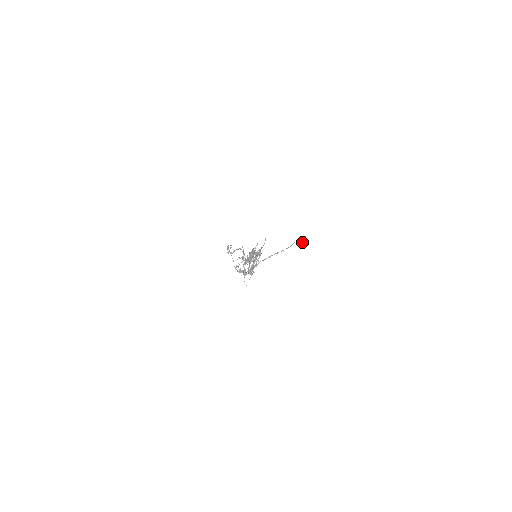
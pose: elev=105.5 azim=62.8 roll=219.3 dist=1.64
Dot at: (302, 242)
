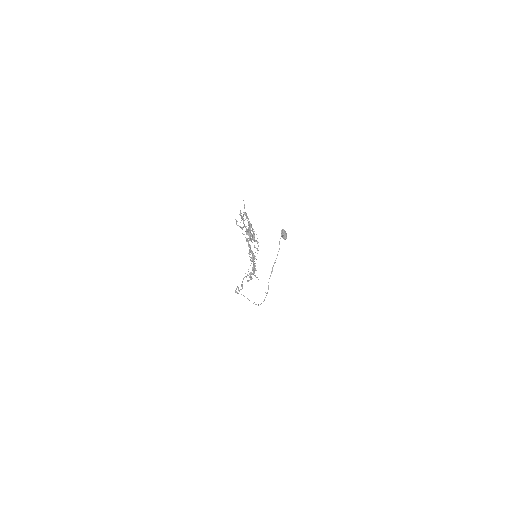
Dot at: (284, 235)
